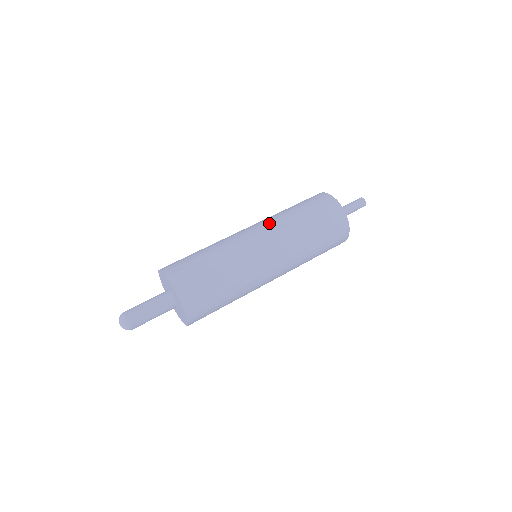
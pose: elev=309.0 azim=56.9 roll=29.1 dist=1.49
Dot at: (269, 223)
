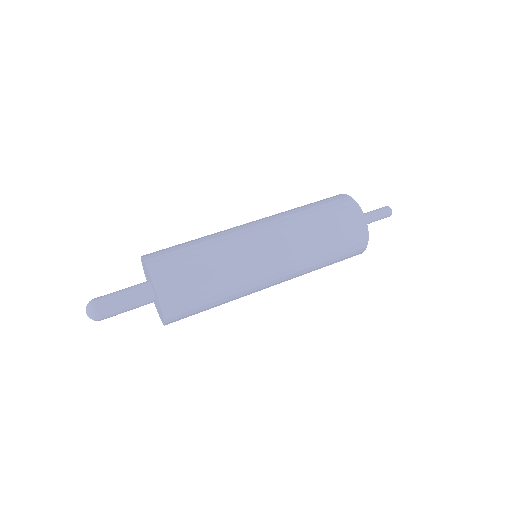
Dot at: (271, 217)
